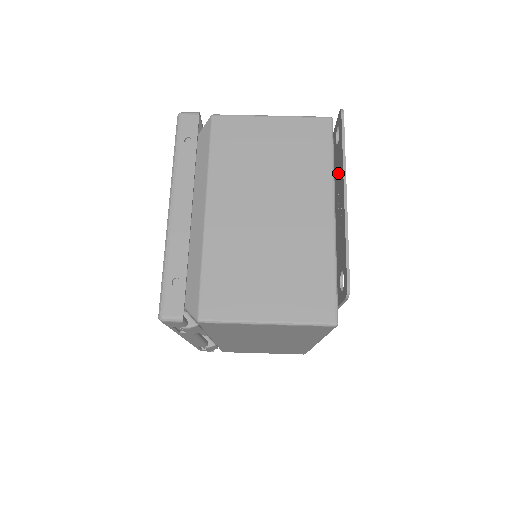
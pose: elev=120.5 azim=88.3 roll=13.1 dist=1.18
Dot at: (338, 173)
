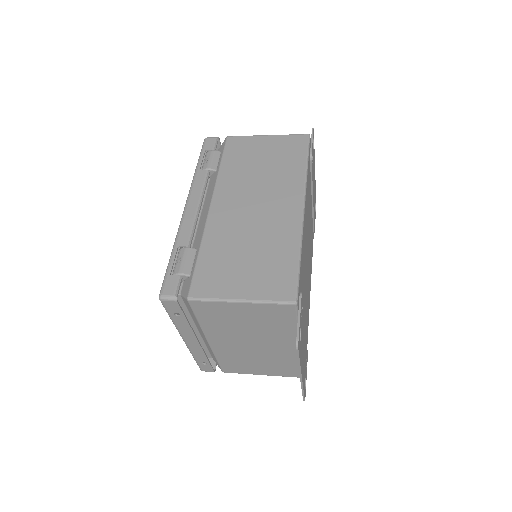
Dot at: occluded
